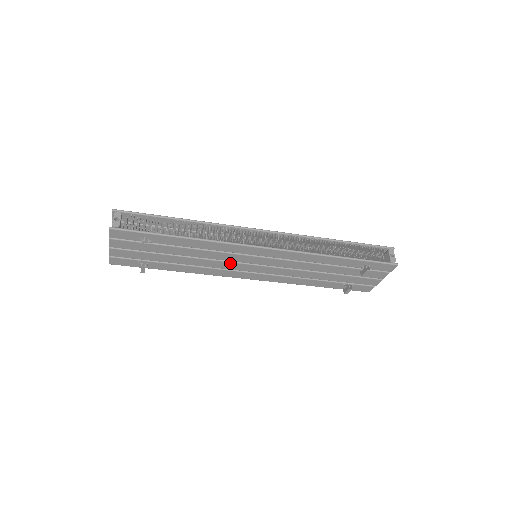
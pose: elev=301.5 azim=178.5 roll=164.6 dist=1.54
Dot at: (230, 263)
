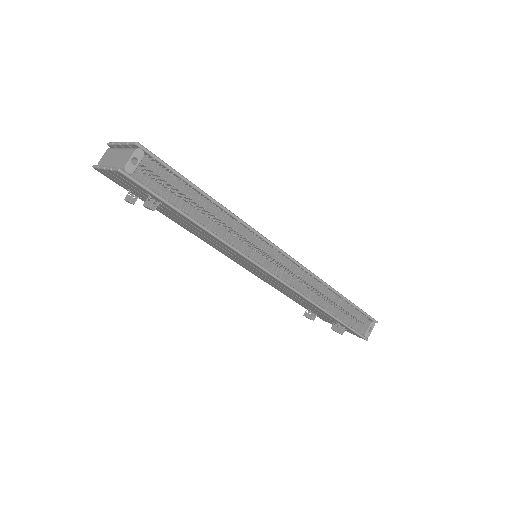
Dot at: (226, 251)
